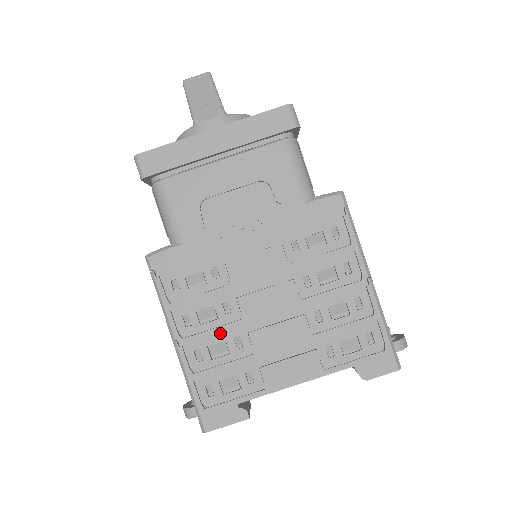
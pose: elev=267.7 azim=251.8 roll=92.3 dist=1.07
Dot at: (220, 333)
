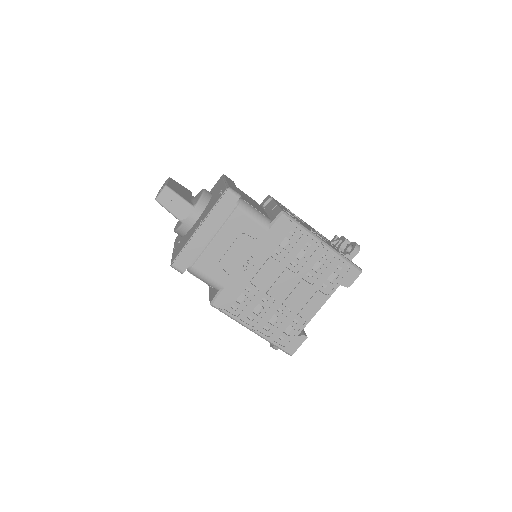
Dot at: (269, 313)
